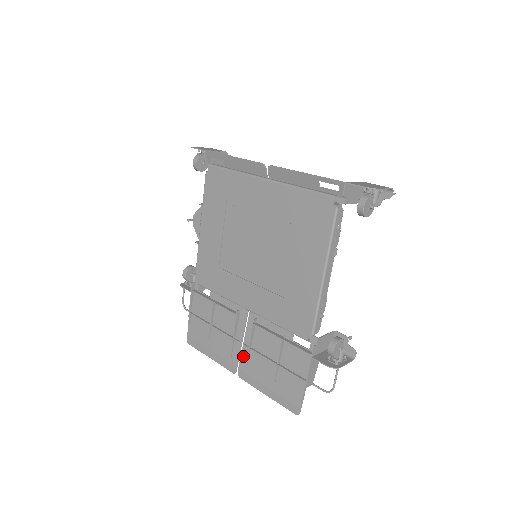
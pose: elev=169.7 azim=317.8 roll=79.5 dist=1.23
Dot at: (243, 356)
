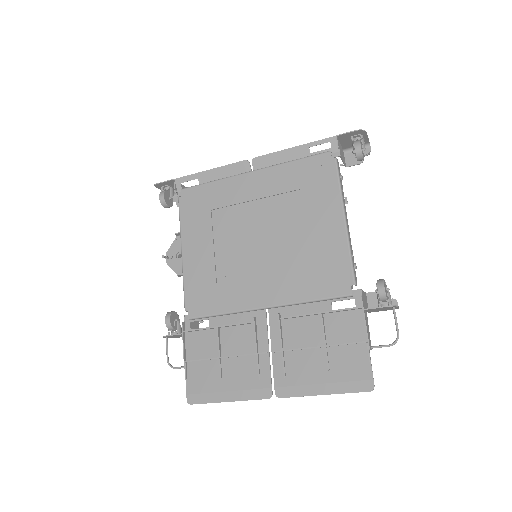
Dot at: (276, 367)
